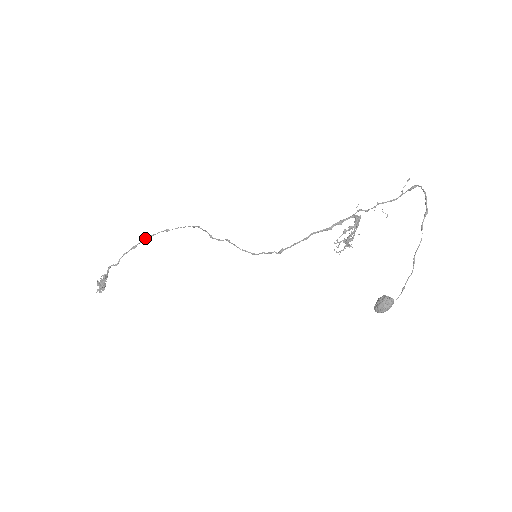
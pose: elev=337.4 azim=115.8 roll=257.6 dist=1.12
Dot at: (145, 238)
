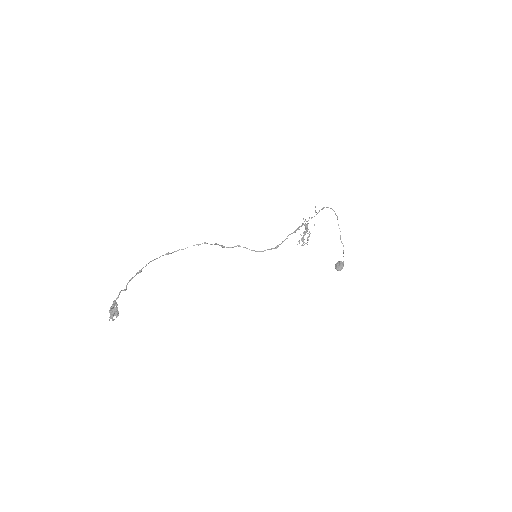
Dot at: (148, 263)
